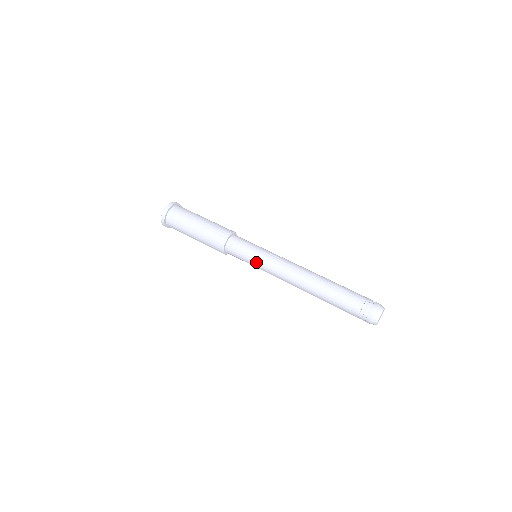
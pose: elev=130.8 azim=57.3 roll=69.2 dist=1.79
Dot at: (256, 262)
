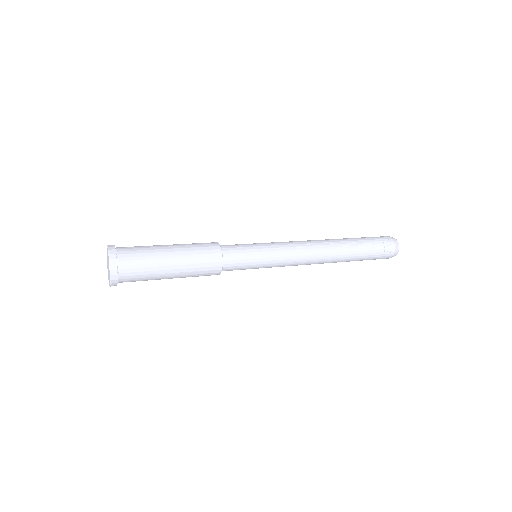
Dot at: (267, 264)
